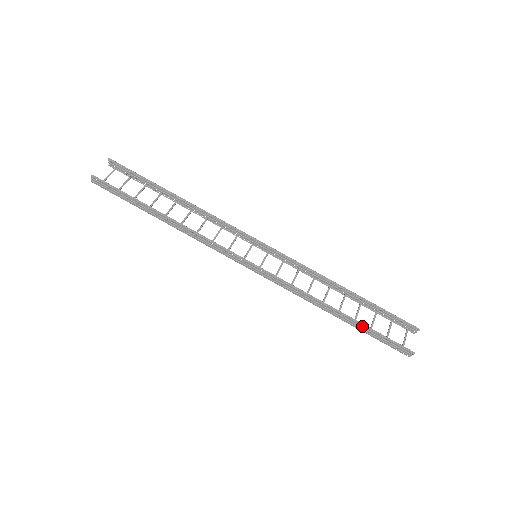
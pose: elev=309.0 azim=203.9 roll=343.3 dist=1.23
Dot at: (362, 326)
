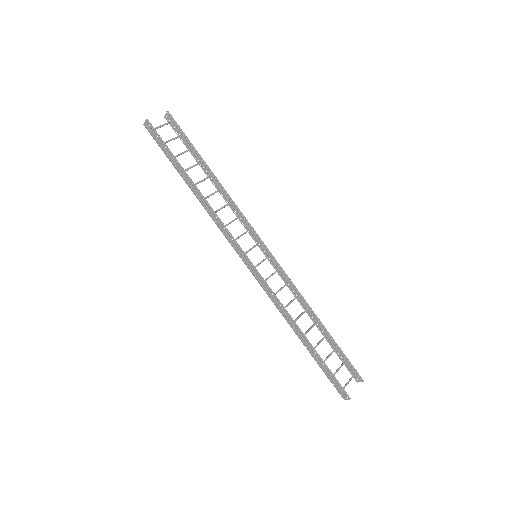
Dot at: (318, 357)
